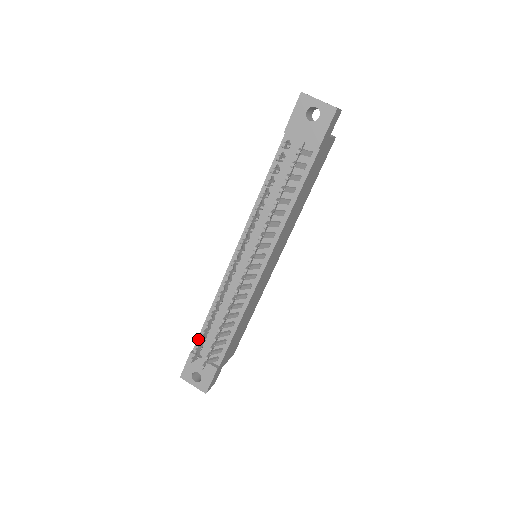
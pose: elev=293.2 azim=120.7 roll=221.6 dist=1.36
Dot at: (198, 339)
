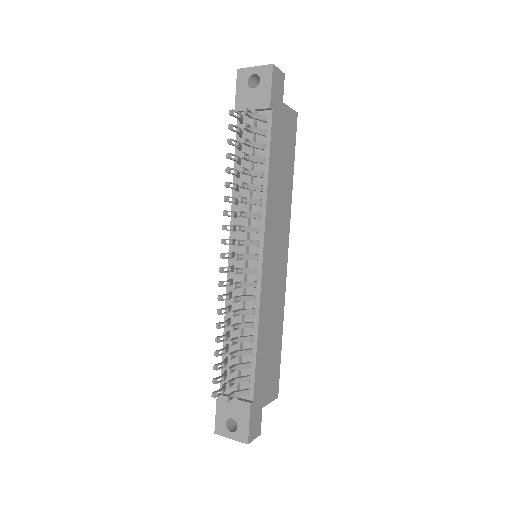
Dot at: (221, 375)
